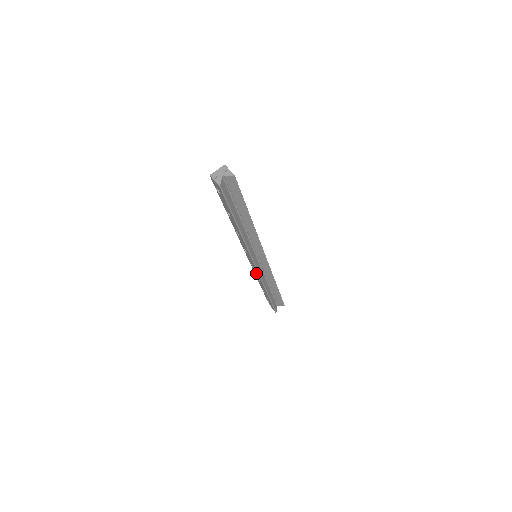
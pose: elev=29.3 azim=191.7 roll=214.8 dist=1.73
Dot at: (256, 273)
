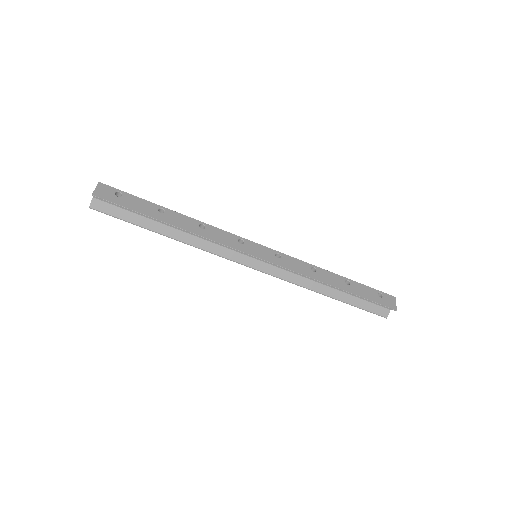
Dot at: occluded
